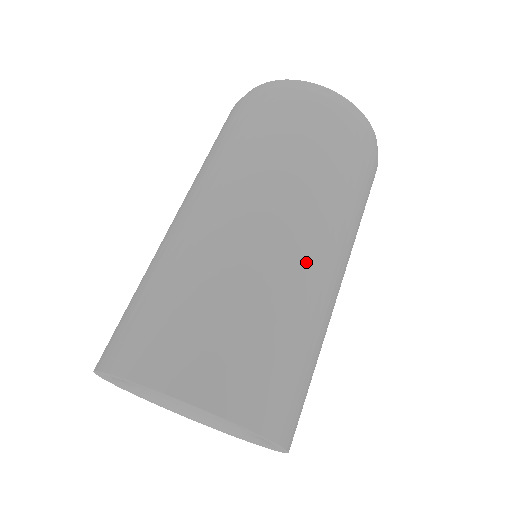
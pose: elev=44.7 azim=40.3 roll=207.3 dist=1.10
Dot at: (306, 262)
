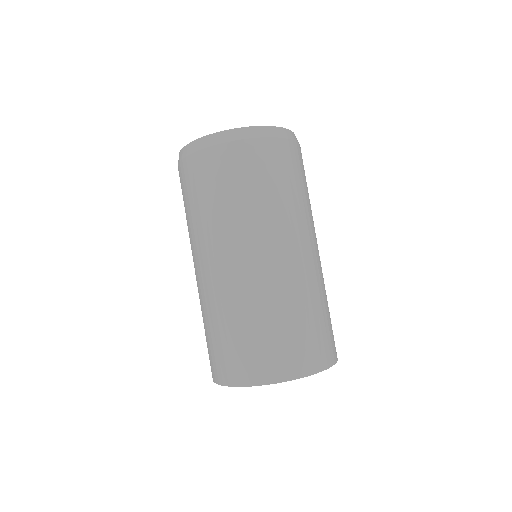
Dot at: (316, 262)
